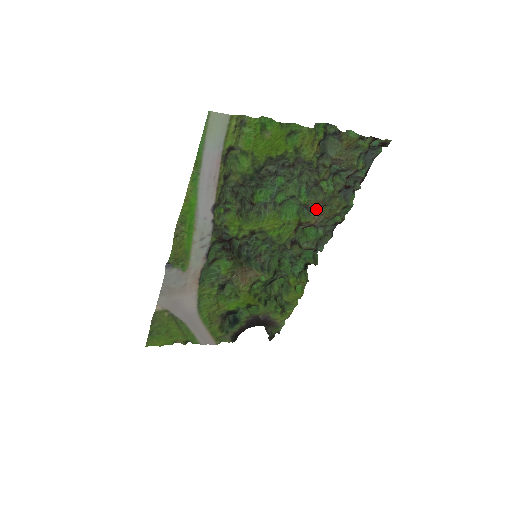
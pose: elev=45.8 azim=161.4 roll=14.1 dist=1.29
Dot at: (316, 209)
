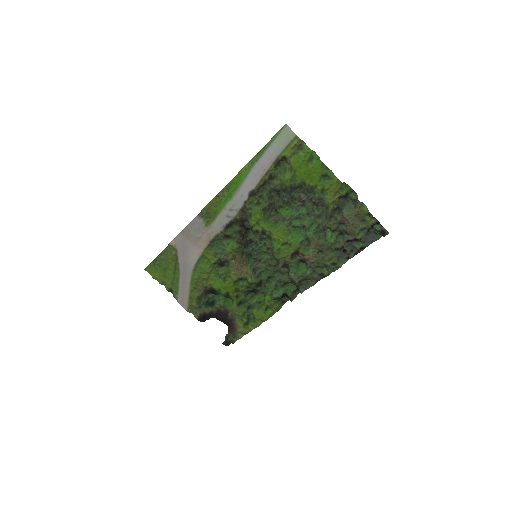
Dot at: (314, 249)
